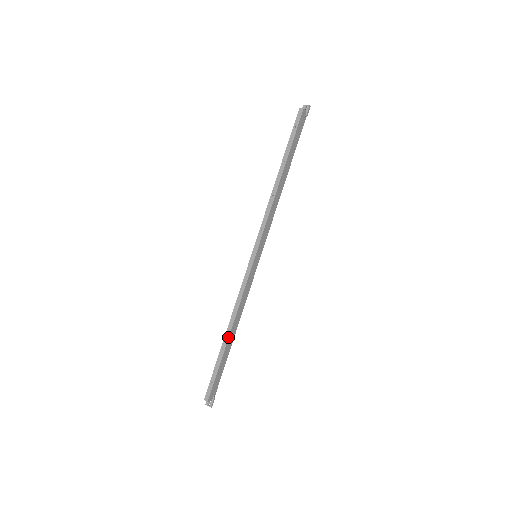
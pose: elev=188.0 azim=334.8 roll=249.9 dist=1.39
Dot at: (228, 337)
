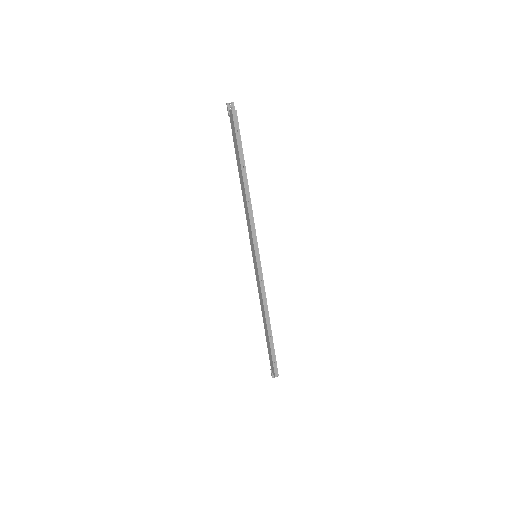
Dot at: (270, 326)
